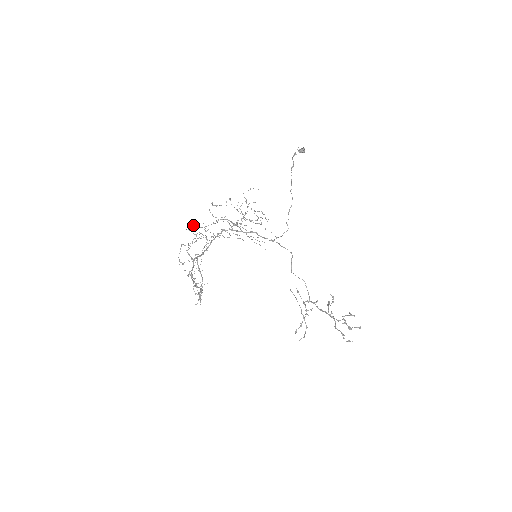
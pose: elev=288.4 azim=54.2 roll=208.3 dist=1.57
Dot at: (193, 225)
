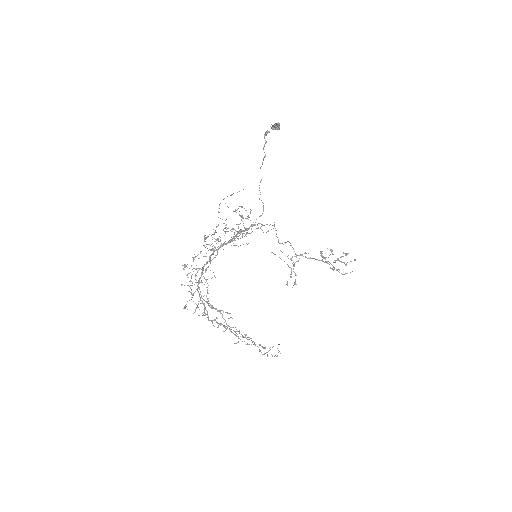
Dot at: (185, 267)
